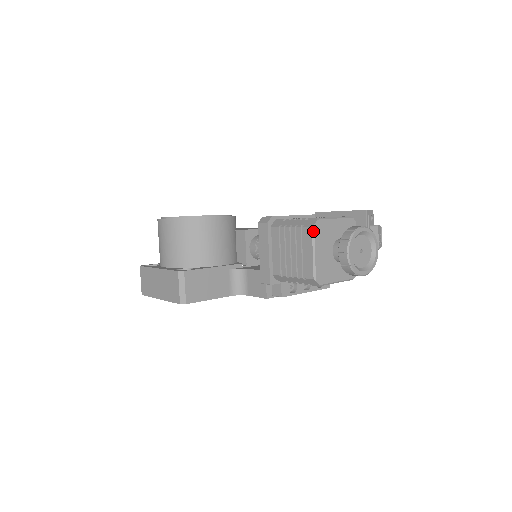
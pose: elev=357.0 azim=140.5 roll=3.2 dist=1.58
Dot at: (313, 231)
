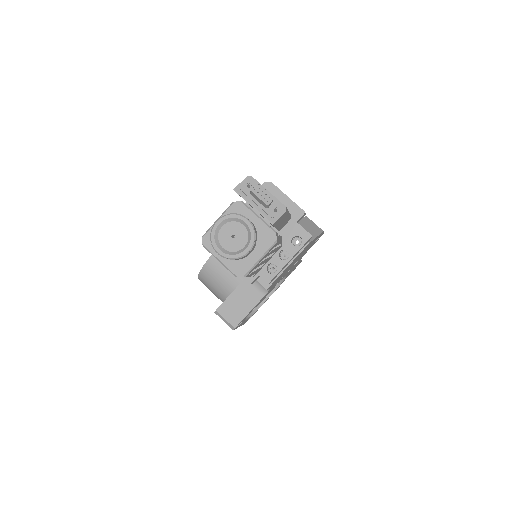
Dot at: (206, 248)
